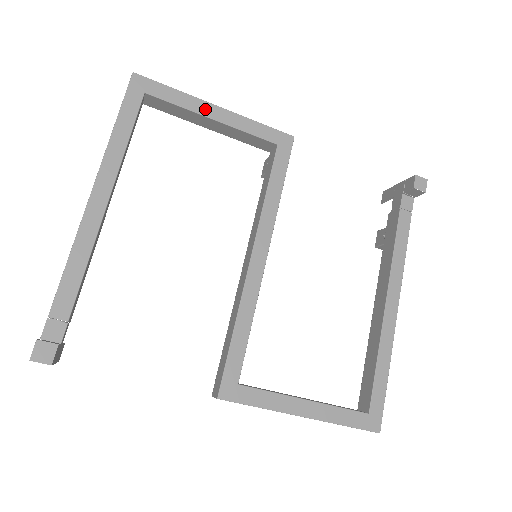
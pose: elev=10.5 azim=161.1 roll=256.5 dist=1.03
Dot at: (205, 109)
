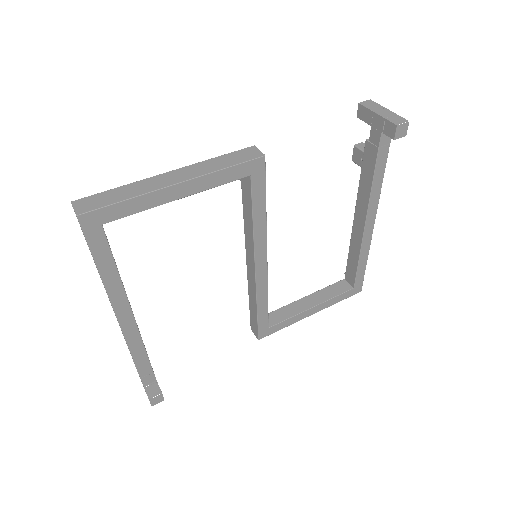
Dot at: (167, 196)
